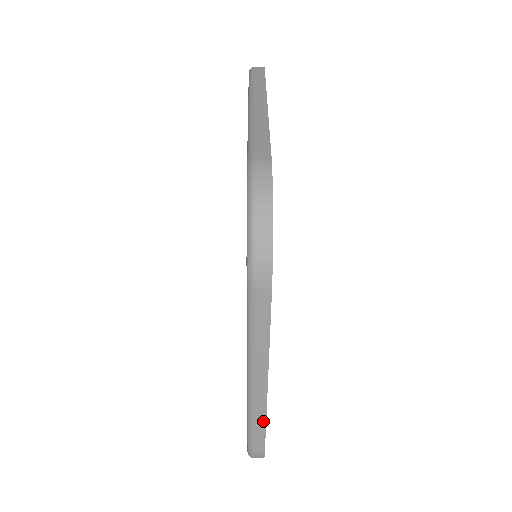
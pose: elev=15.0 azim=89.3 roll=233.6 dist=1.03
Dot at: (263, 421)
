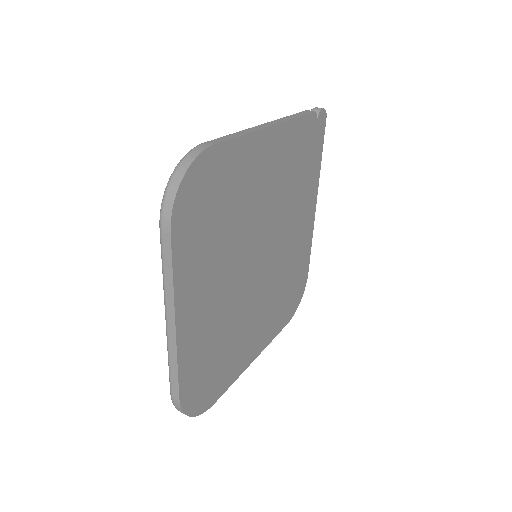
Dot at: (271, 340)
